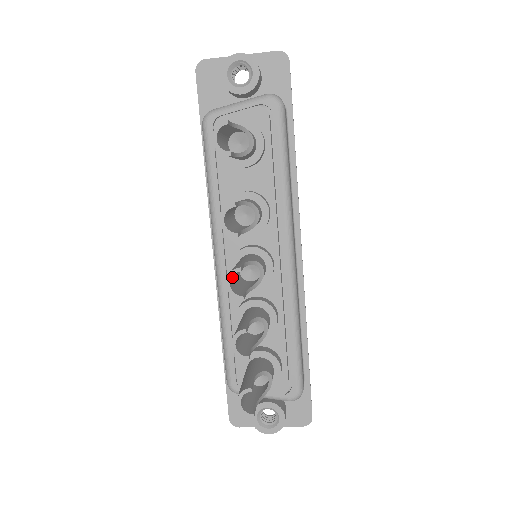
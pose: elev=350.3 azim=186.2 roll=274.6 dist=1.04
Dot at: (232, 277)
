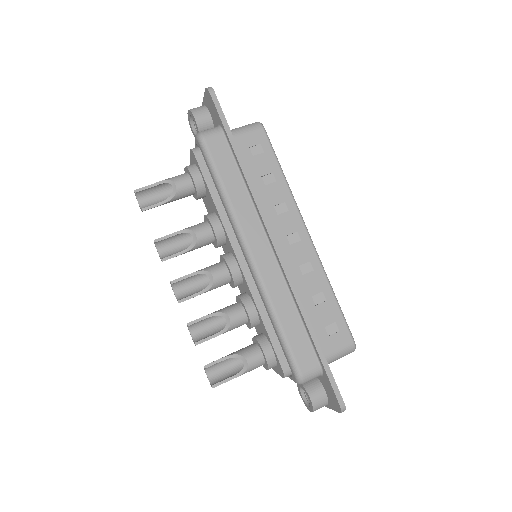
Dot at: (182, 287)
